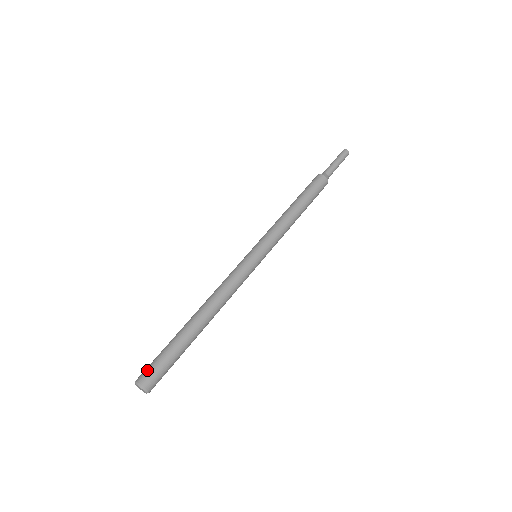
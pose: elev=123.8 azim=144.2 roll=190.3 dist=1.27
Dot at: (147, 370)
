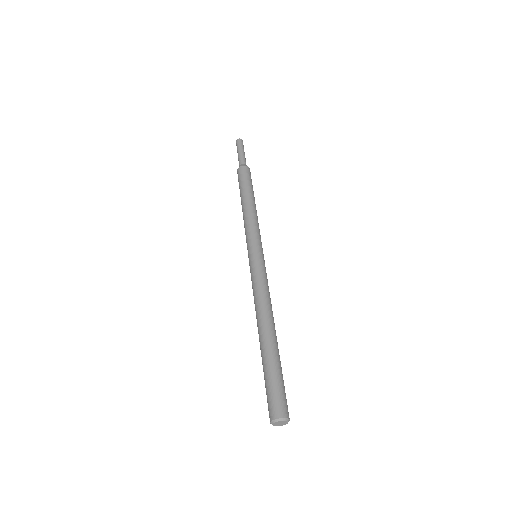
Dot at: (280, 402)
